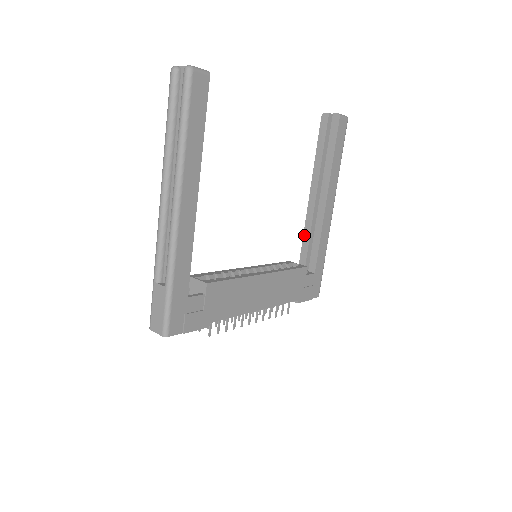
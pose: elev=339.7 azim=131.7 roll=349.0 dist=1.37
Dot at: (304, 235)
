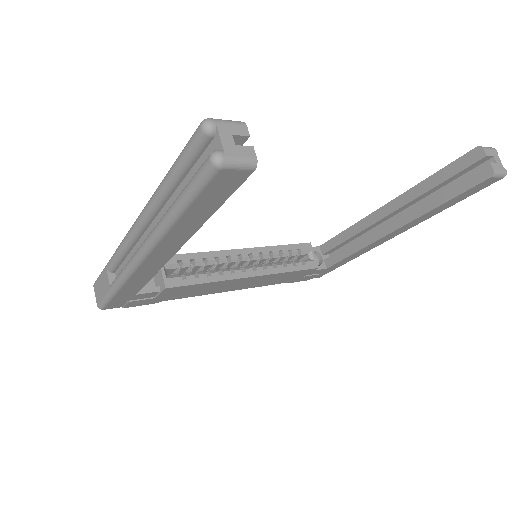
Dot at: (346, 230)
